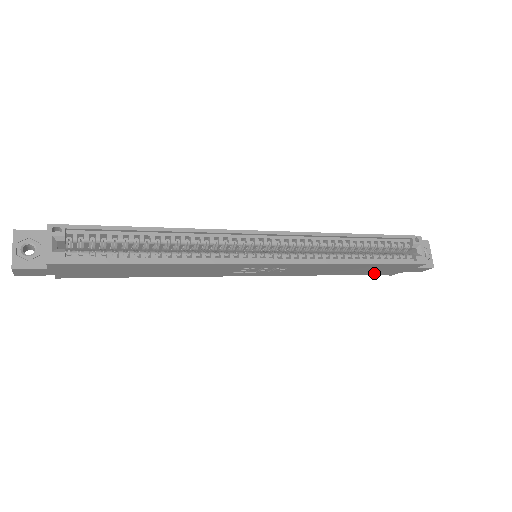
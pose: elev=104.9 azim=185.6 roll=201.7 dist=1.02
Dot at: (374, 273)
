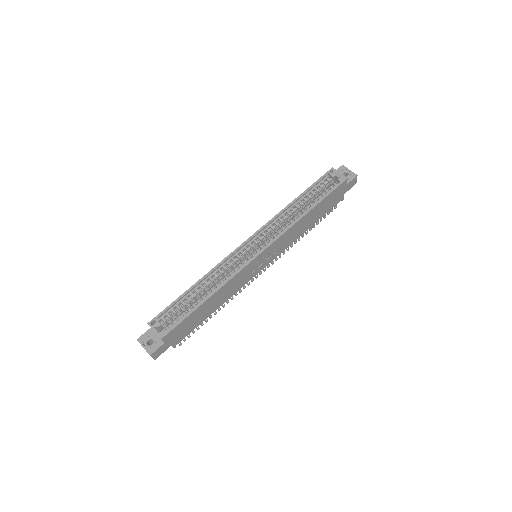
Dot at: (329, 208)
